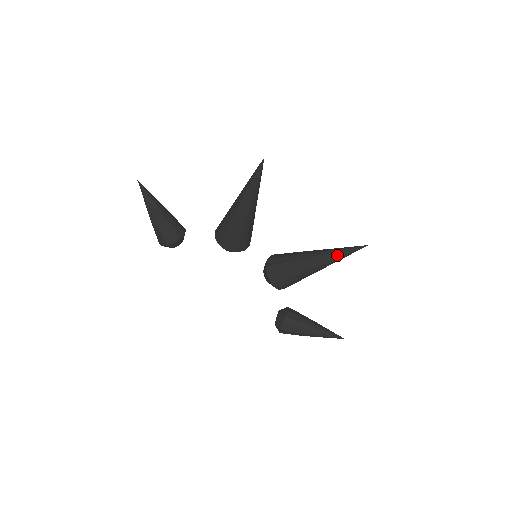
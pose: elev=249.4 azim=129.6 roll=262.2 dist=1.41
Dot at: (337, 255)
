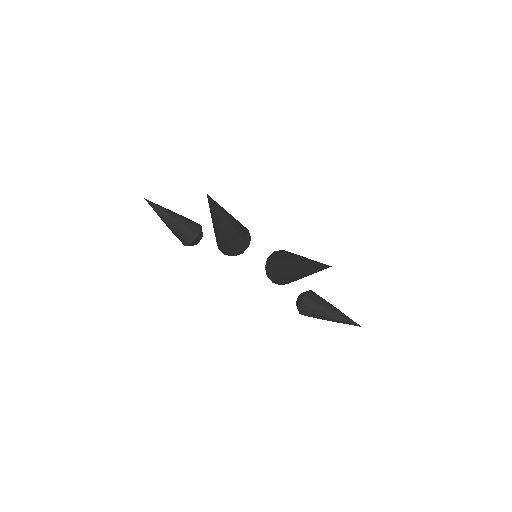
Dot at: (310, 270)
